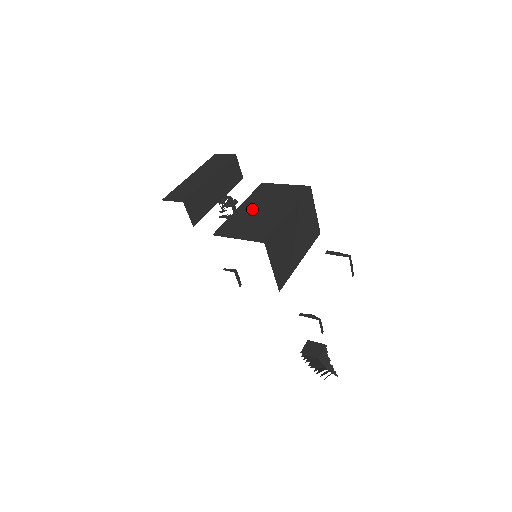
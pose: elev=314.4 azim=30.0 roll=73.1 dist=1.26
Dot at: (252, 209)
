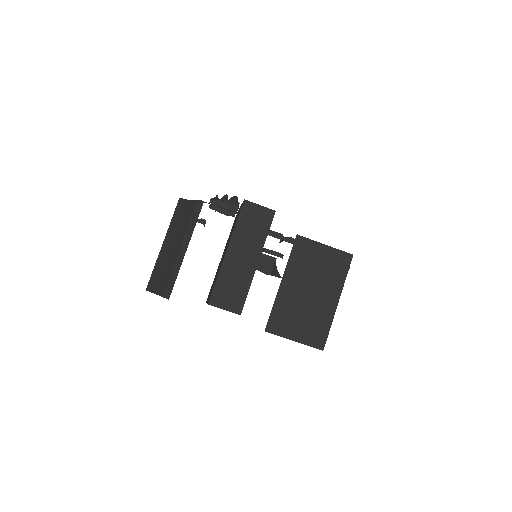
Dot at: (298, 289)
